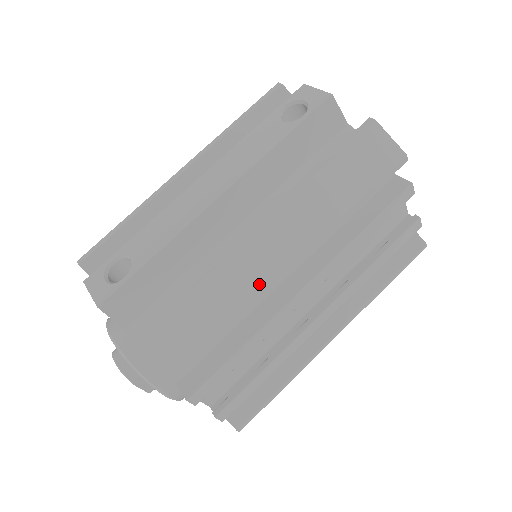
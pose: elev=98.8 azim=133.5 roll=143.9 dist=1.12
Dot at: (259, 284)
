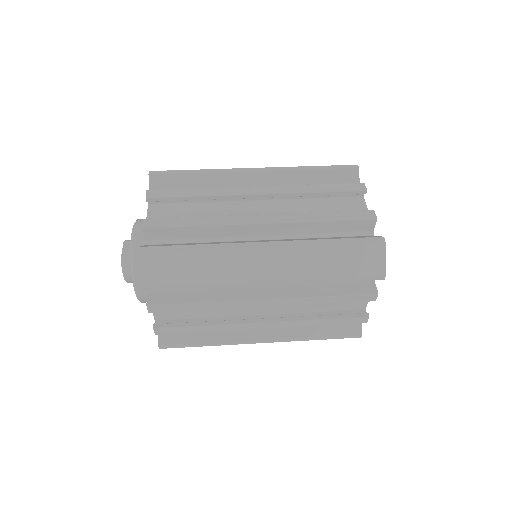
Dot at: (234, 169)
